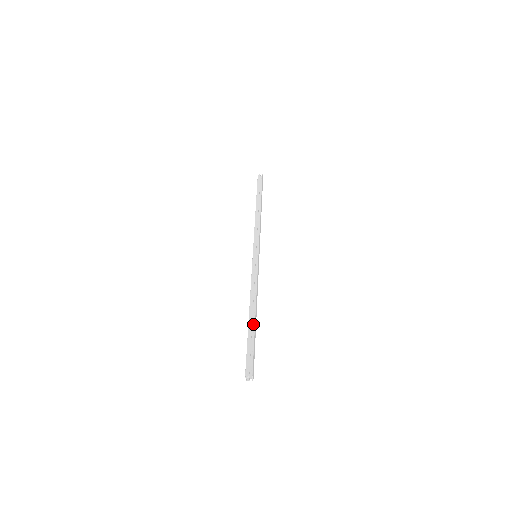
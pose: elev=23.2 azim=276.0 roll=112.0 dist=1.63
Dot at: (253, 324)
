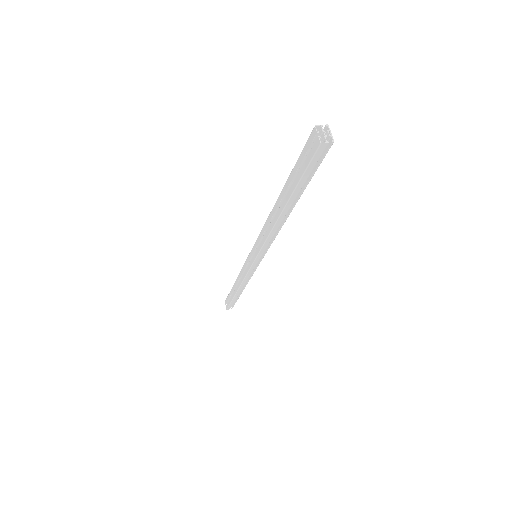
Dot at: occluded
